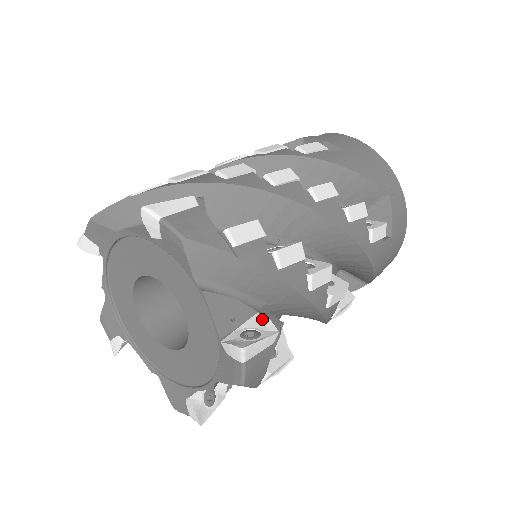
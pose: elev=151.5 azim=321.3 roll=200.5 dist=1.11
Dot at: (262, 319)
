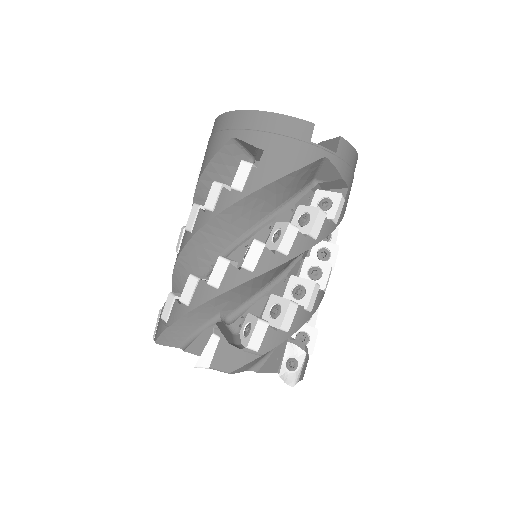
Dot at: occluded
